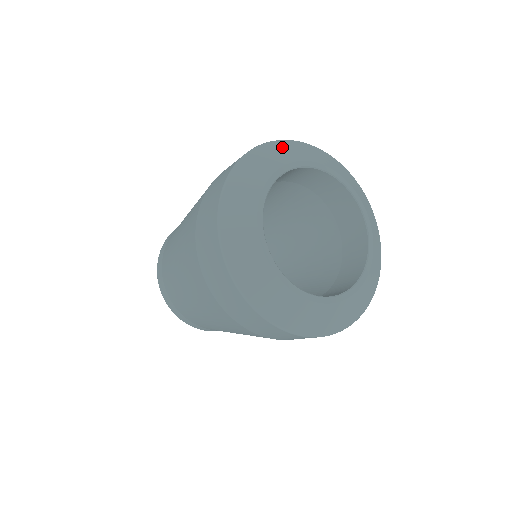
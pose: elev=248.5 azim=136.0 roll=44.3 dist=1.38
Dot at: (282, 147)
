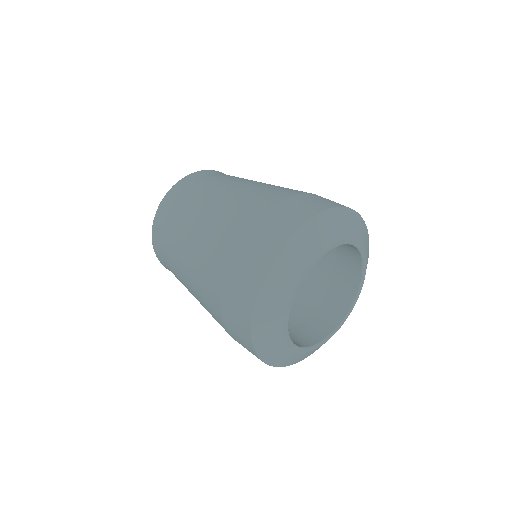
Dot at: (360, 224)
